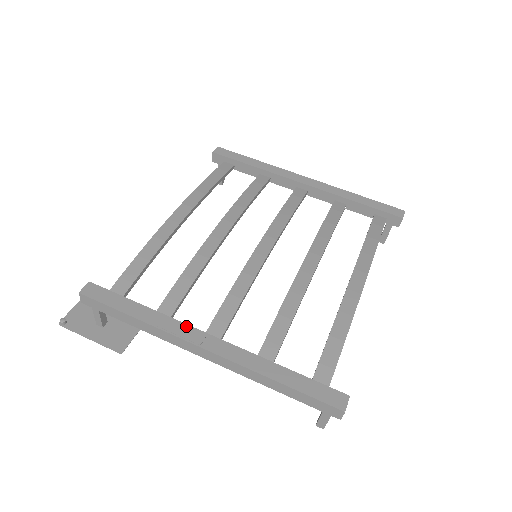
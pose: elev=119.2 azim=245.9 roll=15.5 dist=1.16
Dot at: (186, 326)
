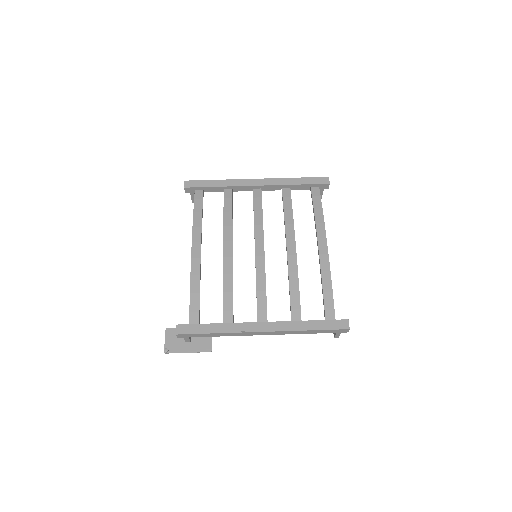
Dot at: (247, 324)
